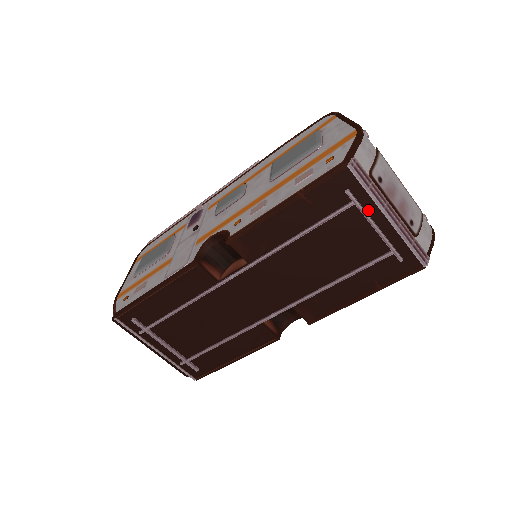
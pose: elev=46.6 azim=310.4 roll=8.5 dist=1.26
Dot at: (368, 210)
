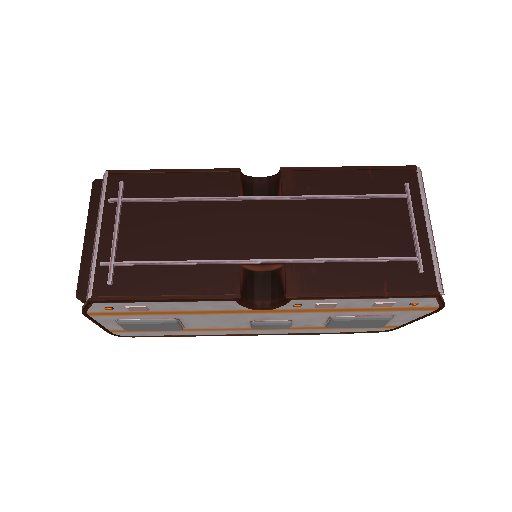
Dot at: (414, 210)
